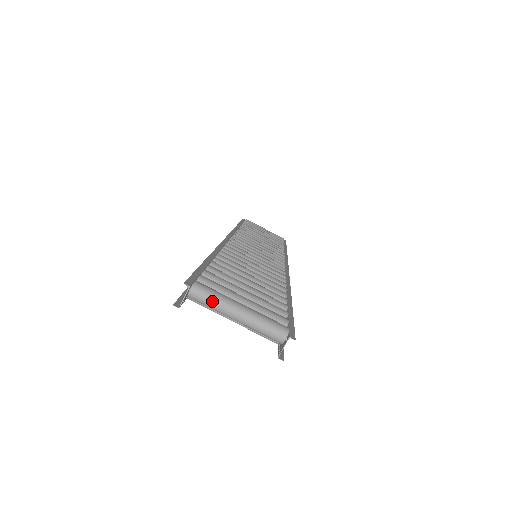
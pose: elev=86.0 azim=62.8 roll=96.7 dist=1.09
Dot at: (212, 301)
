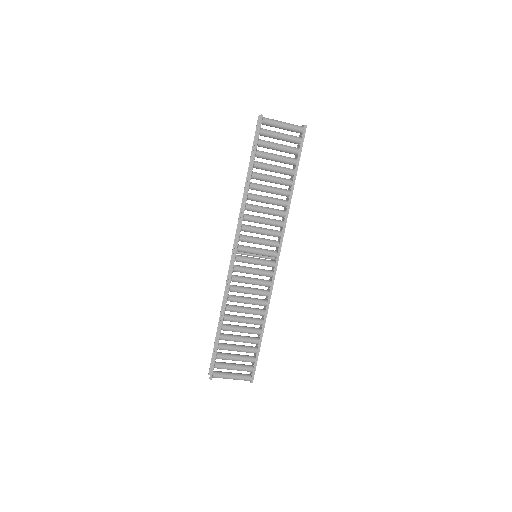
Dot at: occluded
